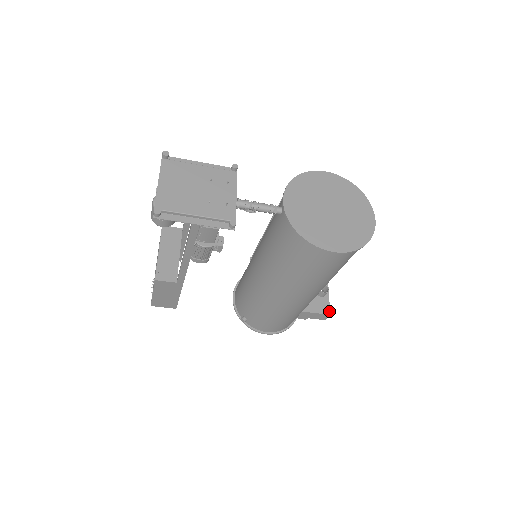
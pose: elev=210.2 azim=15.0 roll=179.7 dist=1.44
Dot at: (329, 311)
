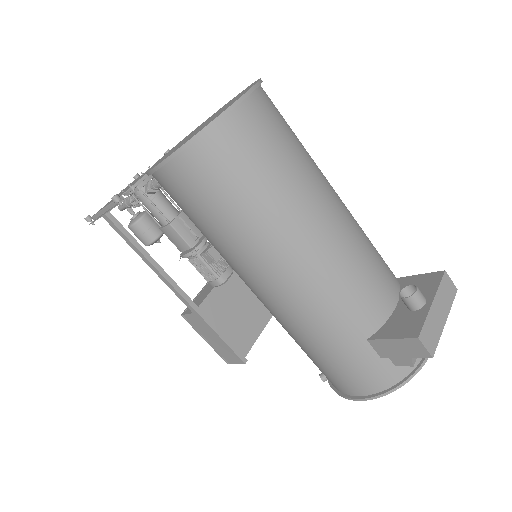
Dot at: (418, 332)
